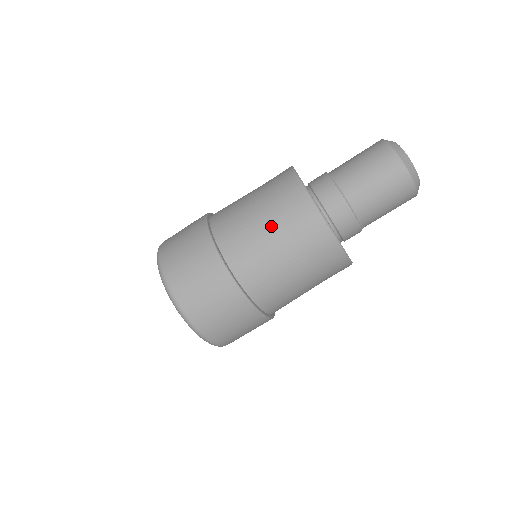
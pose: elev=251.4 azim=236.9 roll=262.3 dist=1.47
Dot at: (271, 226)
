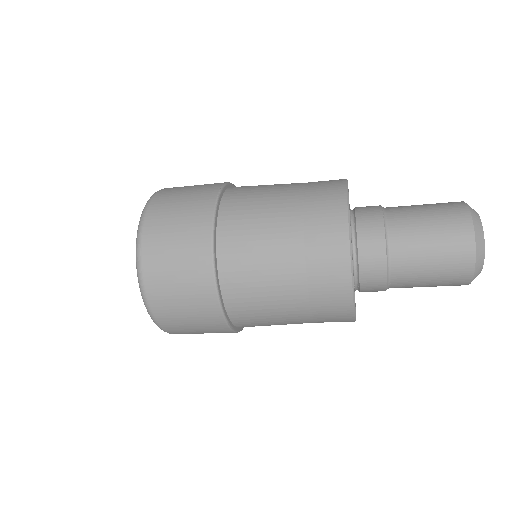
Dot at: (297, 318)
